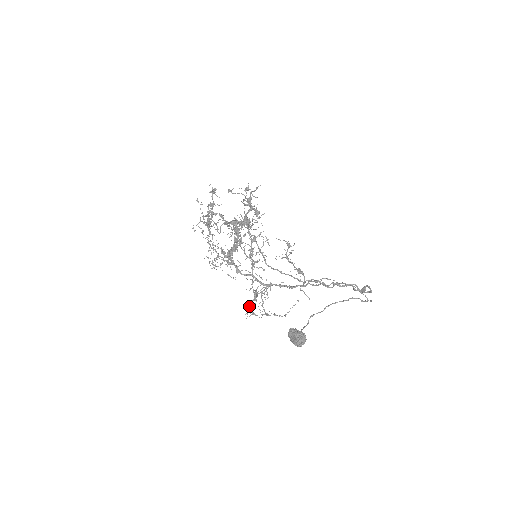
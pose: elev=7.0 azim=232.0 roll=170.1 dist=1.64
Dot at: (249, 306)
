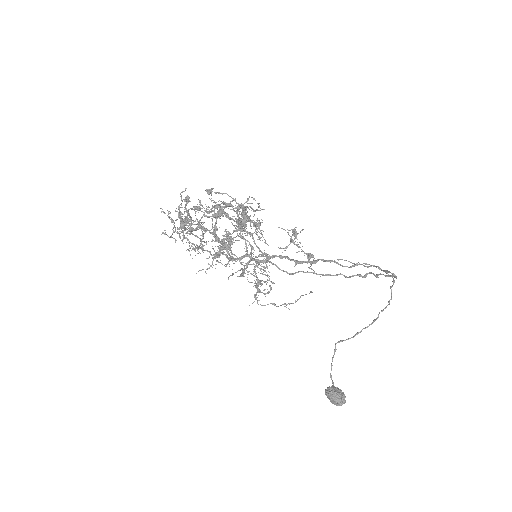
Dot at: (244, 272)
